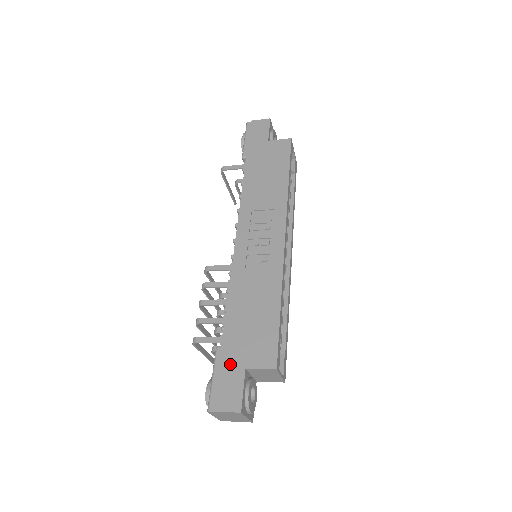
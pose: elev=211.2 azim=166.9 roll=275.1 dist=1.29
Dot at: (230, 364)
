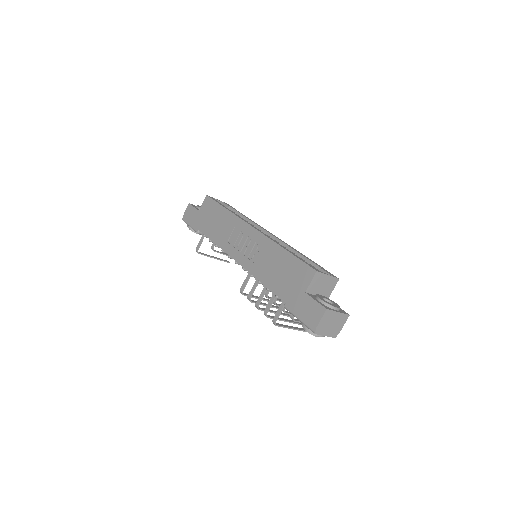
Dot at: (297, 302)
